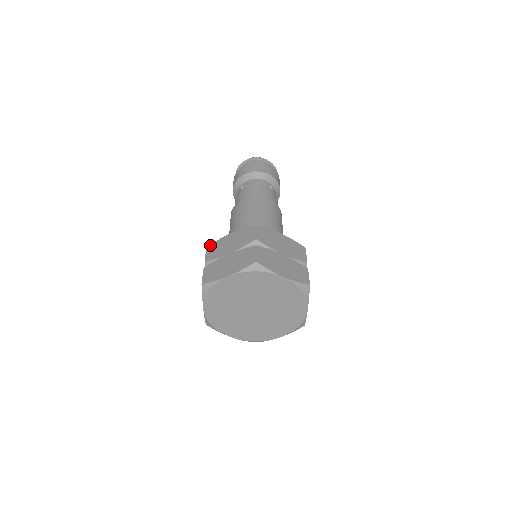
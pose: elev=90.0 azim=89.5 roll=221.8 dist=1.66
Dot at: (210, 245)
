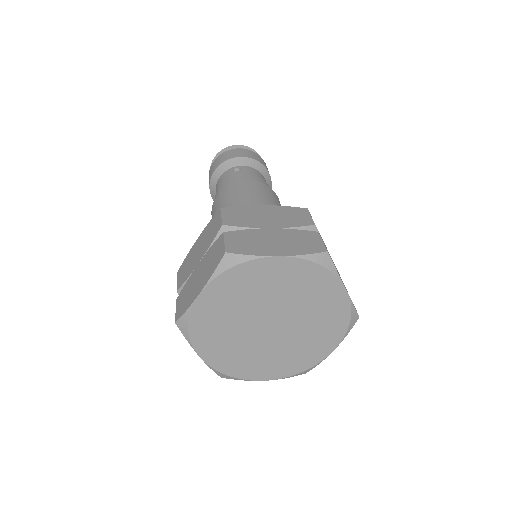
Dot at: (228, 208)
